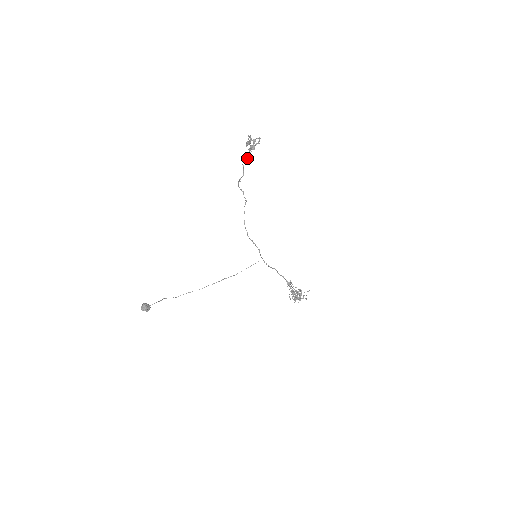
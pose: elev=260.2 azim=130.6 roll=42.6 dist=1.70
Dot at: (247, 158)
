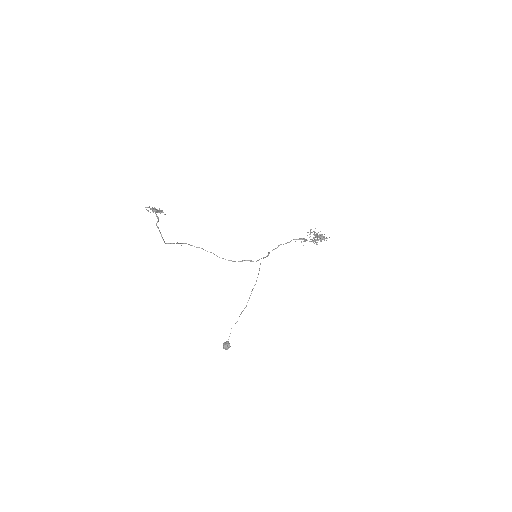
Dot at: occluded
